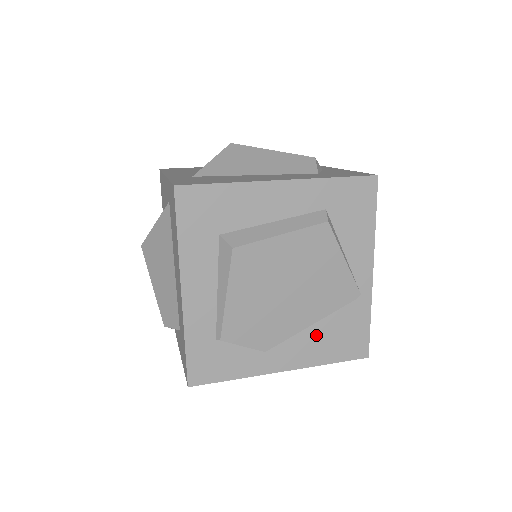
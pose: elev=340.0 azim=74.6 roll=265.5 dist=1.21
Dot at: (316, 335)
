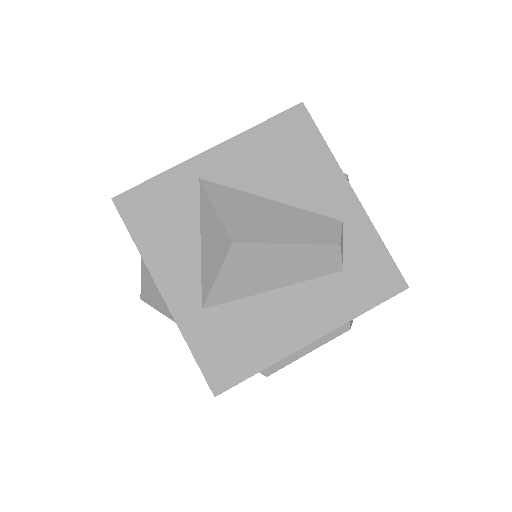
Dot at: occluded
